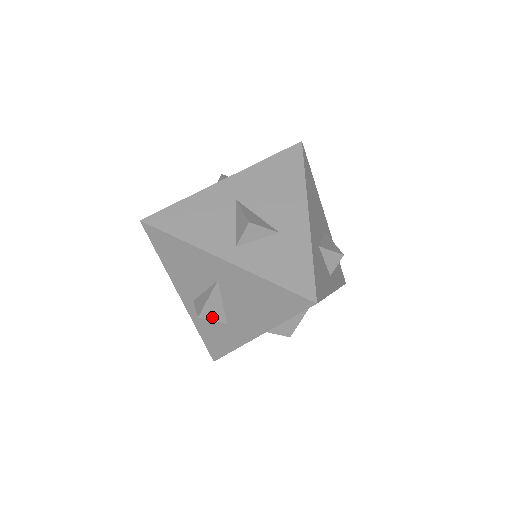
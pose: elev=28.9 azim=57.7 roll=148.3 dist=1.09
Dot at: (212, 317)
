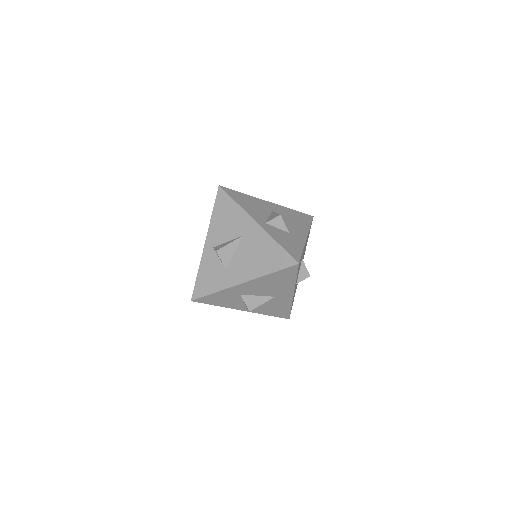
Dot at: (223, 257)
